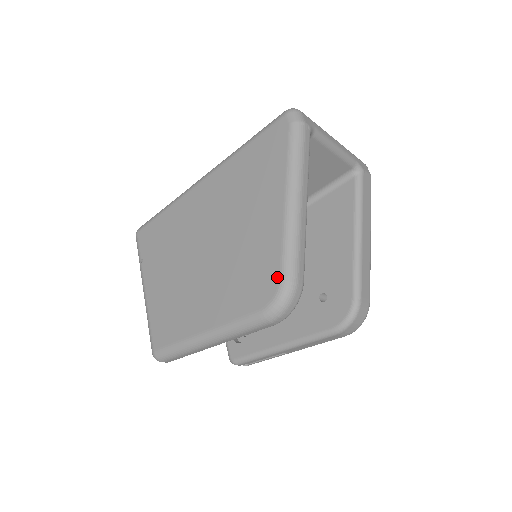
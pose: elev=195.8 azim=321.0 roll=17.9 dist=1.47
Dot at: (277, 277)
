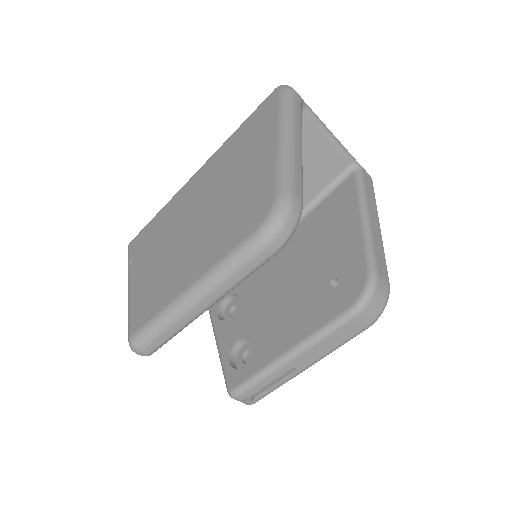
Dot at: (272, 195)
